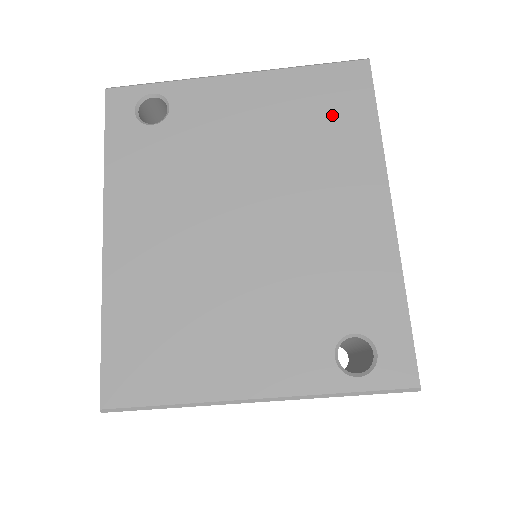
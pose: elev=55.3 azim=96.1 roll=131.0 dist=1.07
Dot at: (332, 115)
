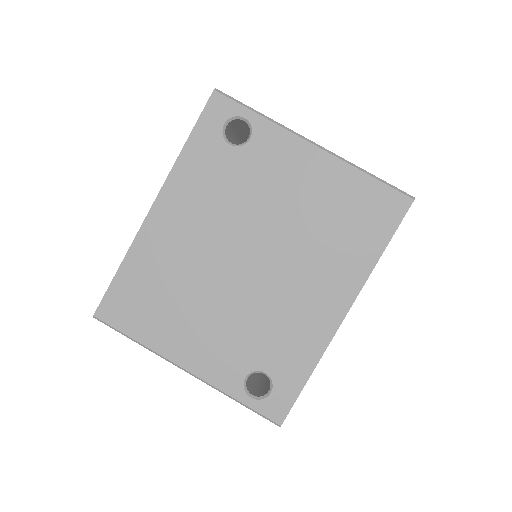
Dot at: (356, 225)
